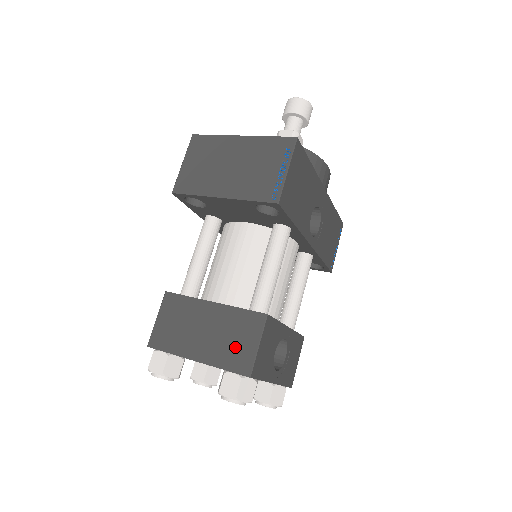
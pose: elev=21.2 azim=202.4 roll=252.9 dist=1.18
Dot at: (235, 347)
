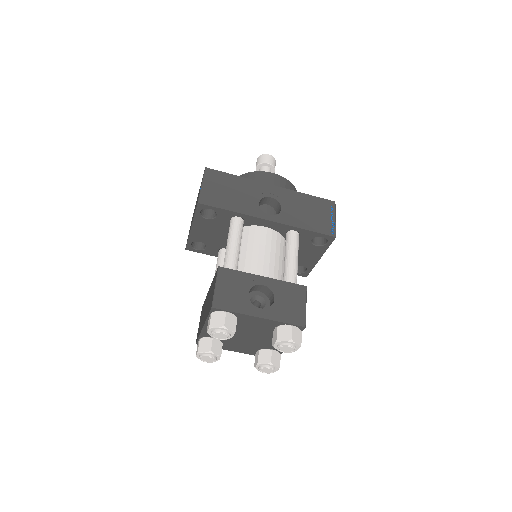
Dot at: (210, 299)
